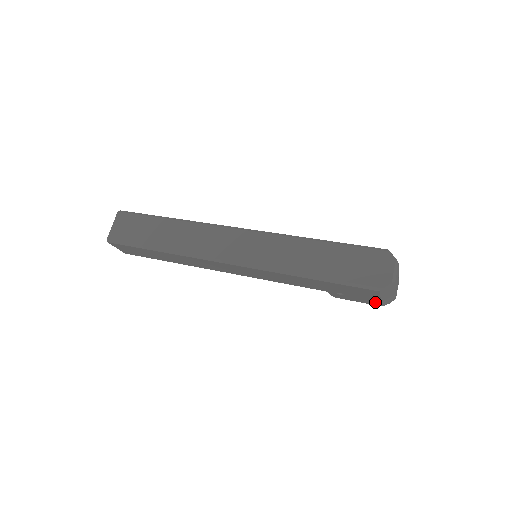
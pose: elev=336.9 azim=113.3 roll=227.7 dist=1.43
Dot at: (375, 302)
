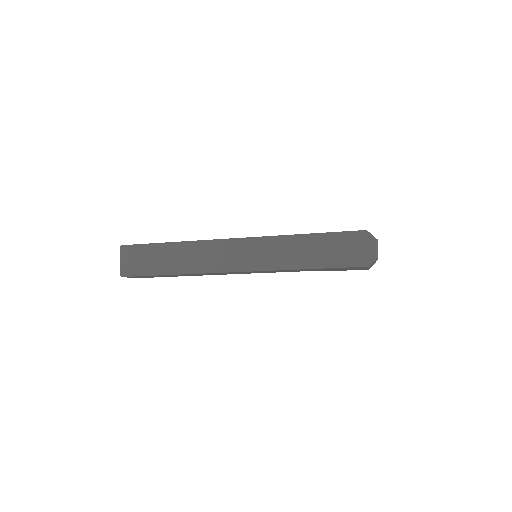
Dot at: (363, 269)
